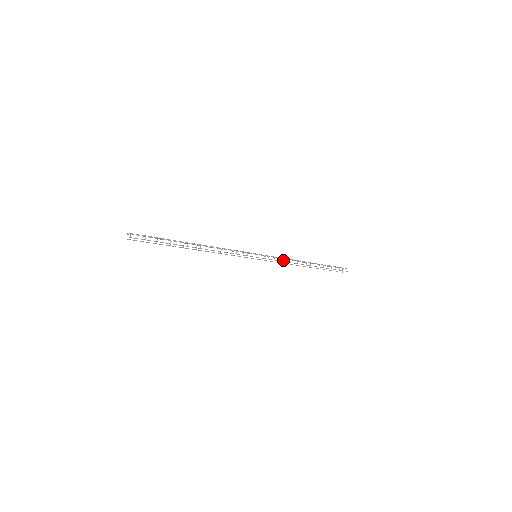
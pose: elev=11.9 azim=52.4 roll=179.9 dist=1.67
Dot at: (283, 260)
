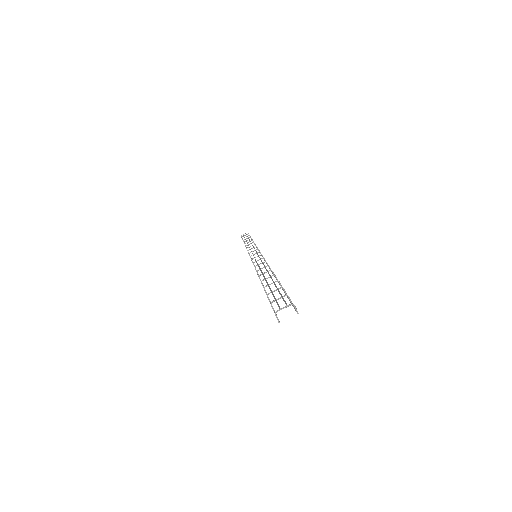
Dot at: occluded
